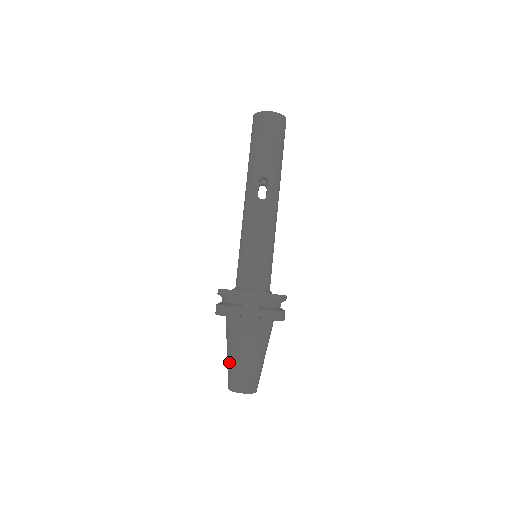
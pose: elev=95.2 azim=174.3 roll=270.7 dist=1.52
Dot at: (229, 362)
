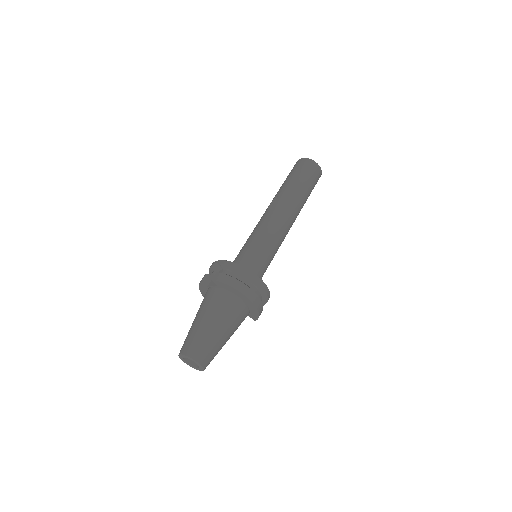
Dot at: occluded
